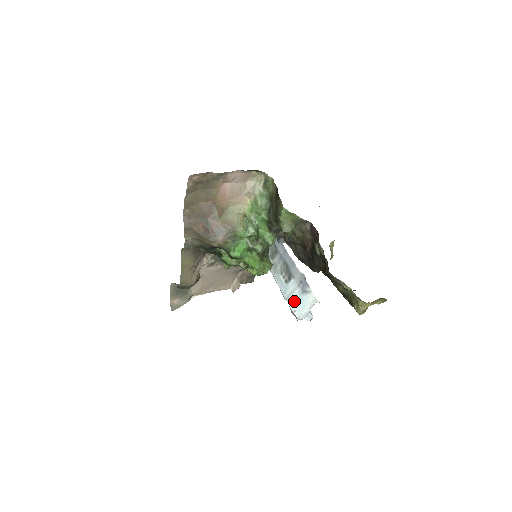
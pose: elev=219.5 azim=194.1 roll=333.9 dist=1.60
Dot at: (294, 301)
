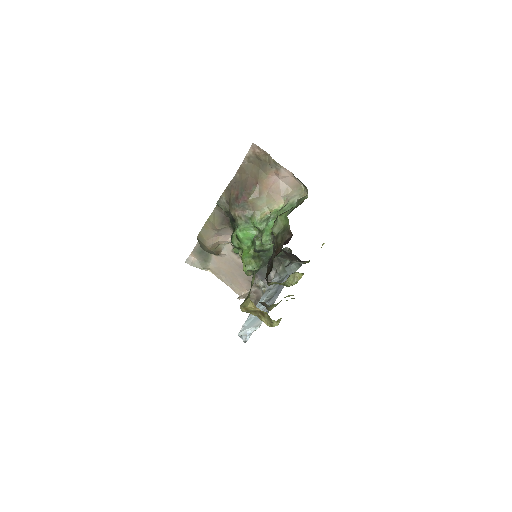
Dot at: (251, 319)
